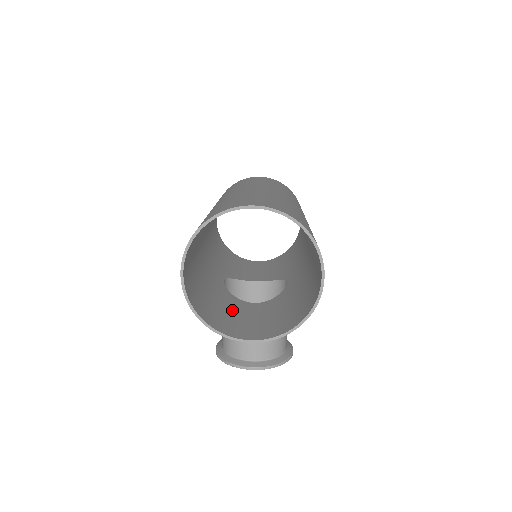
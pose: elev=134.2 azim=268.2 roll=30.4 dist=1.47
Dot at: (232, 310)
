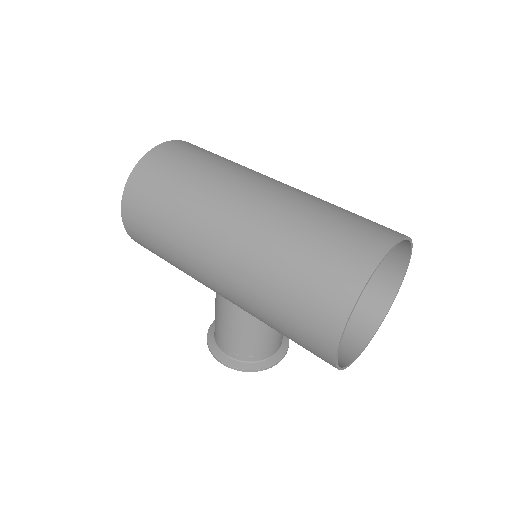
Dot at: occluded
